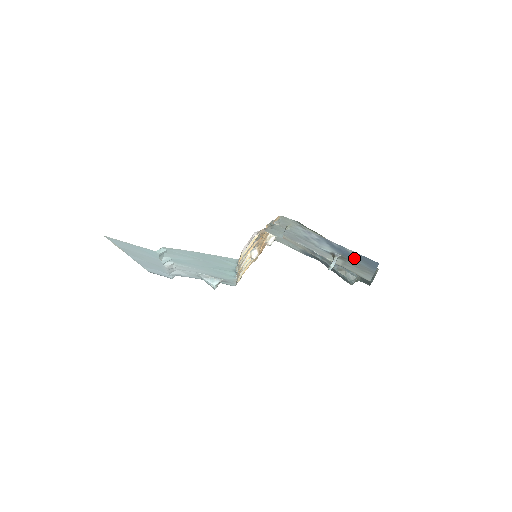
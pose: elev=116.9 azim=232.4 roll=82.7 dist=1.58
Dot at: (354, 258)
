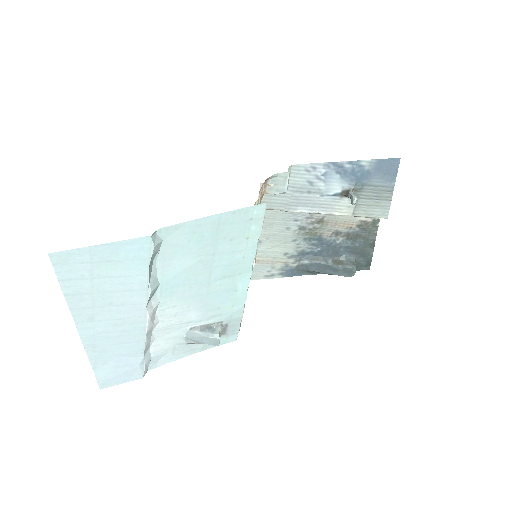
Dot at: (369, 178)
